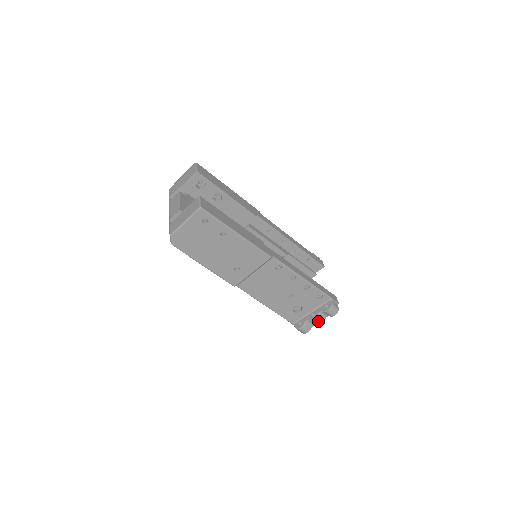
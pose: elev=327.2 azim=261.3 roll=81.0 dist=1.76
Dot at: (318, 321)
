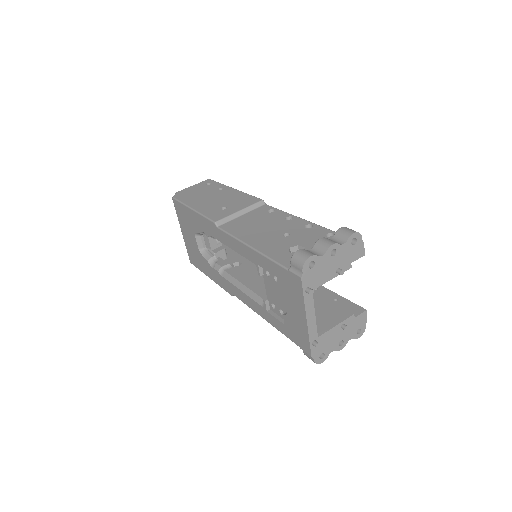
Dot at: (326, 241)
